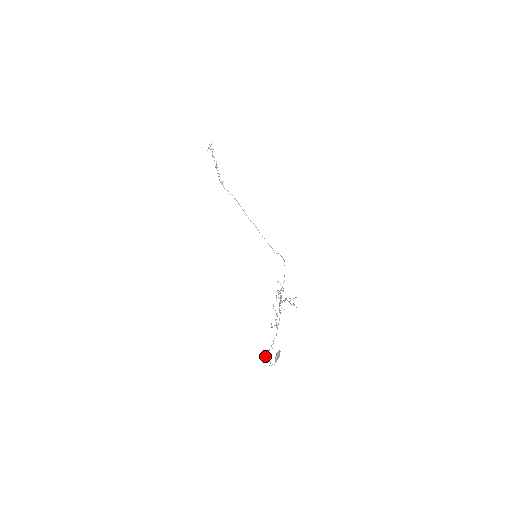
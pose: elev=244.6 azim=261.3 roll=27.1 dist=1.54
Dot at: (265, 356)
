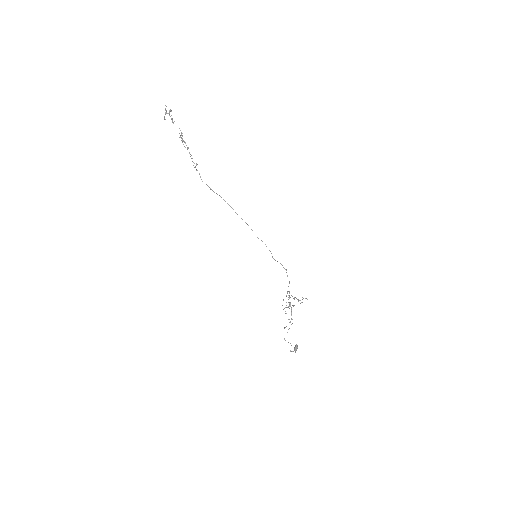
Dot at: (285, 340)
